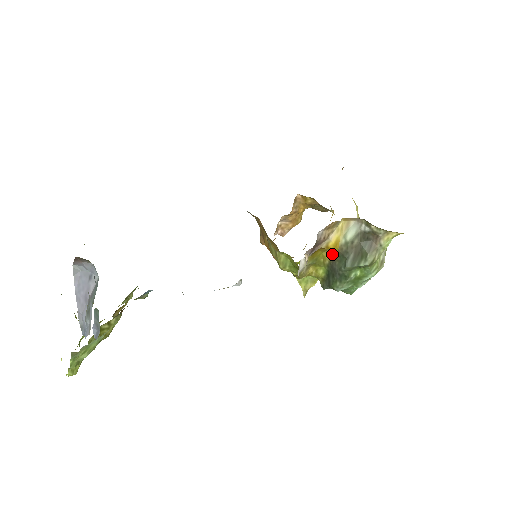
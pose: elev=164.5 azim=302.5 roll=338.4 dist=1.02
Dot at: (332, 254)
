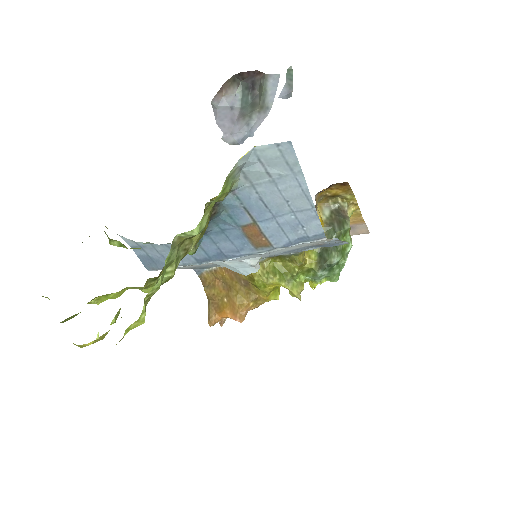
Dot at: occluded
